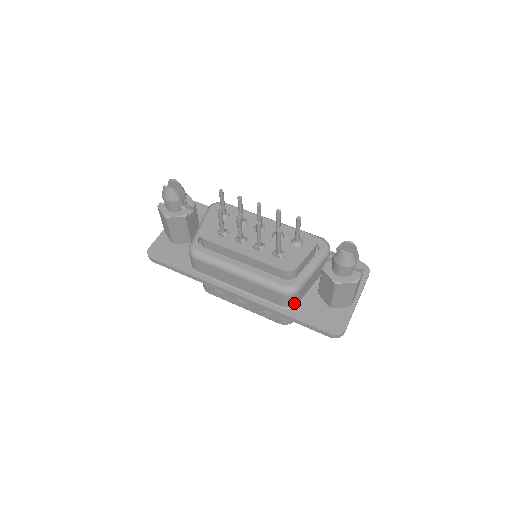
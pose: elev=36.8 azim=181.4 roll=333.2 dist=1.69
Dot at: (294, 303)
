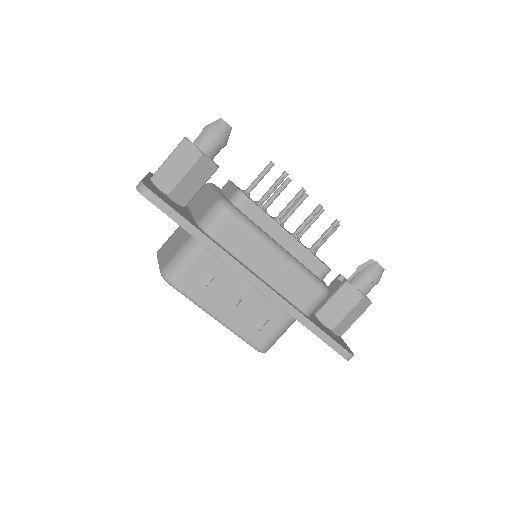
Dot at: (313, 311)
